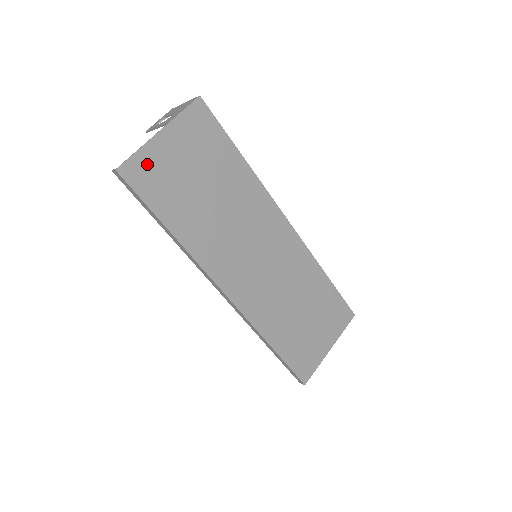
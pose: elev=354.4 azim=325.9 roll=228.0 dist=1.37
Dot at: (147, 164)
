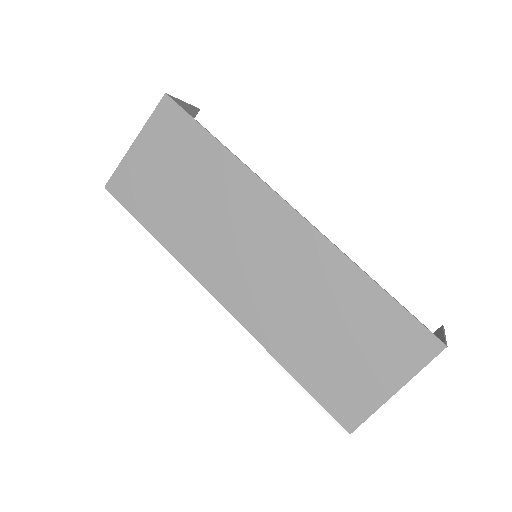
Dot at: (127, 176)
